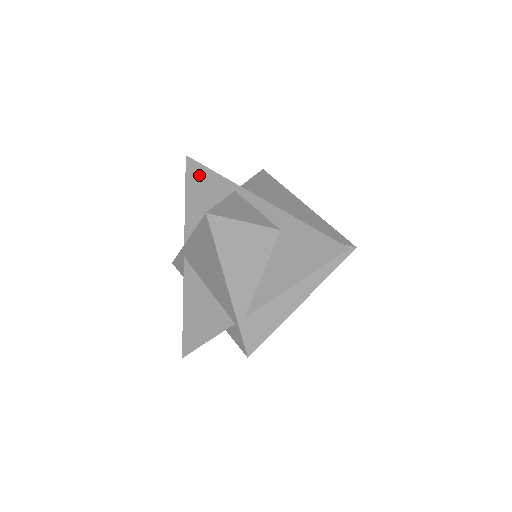
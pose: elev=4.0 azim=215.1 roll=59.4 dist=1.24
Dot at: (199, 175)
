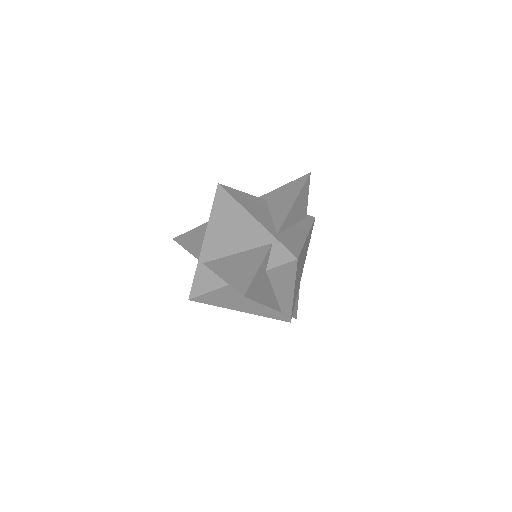
Dot at: (189, 235)
